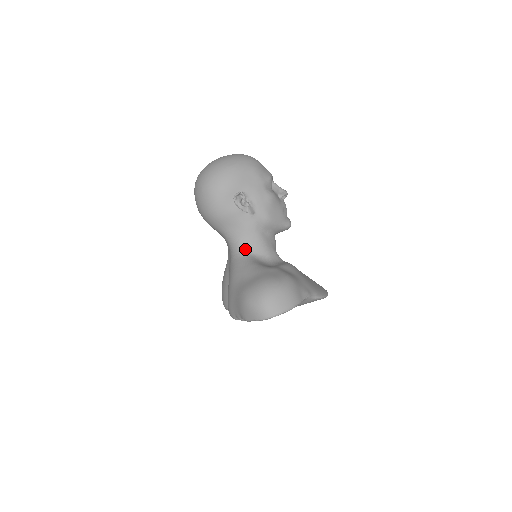
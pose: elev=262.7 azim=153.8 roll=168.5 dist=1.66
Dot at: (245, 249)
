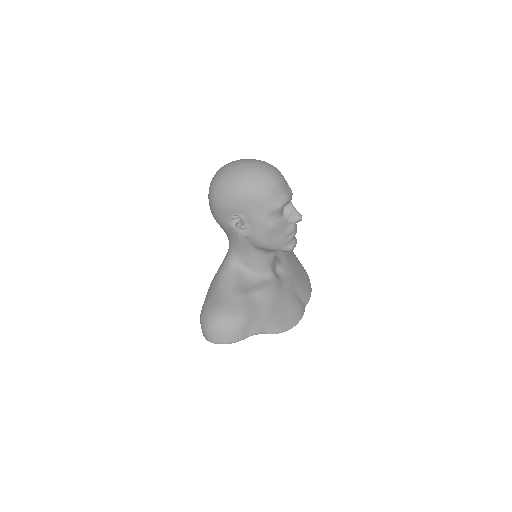
Dot at: (235, 258)
